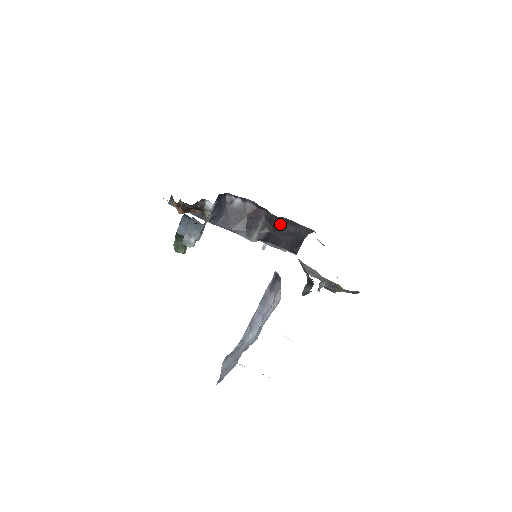
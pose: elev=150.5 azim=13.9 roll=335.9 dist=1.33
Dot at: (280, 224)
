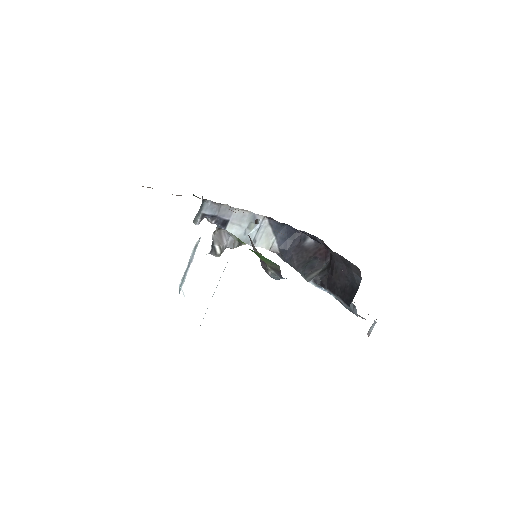
Dot at: (336, 264)
